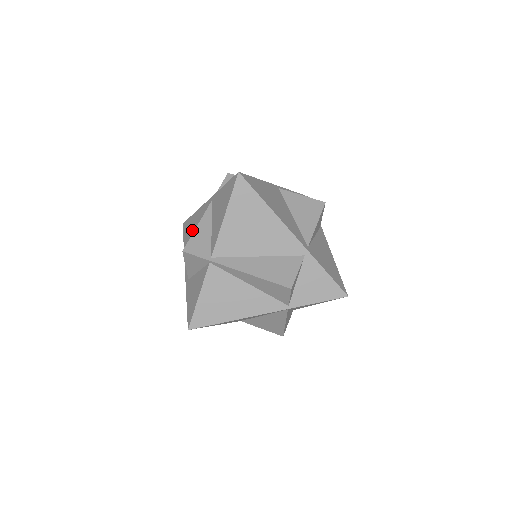
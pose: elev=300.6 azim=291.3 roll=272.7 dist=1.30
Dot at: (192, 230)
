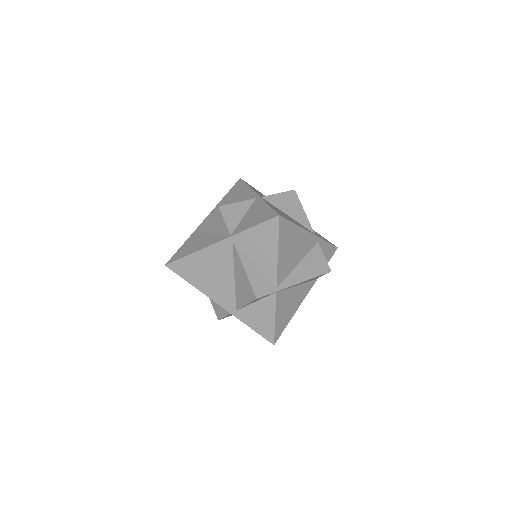
Dot at: (203, 270)
